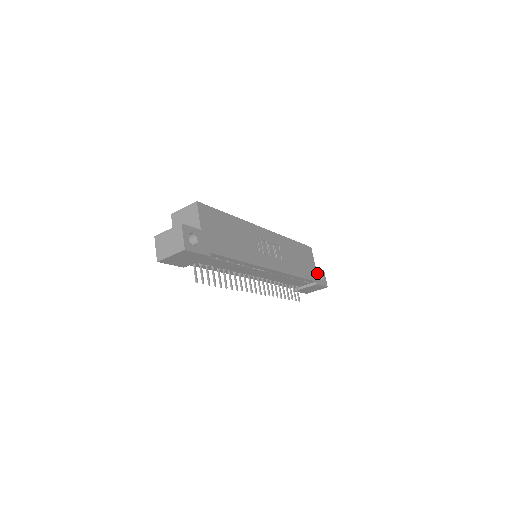
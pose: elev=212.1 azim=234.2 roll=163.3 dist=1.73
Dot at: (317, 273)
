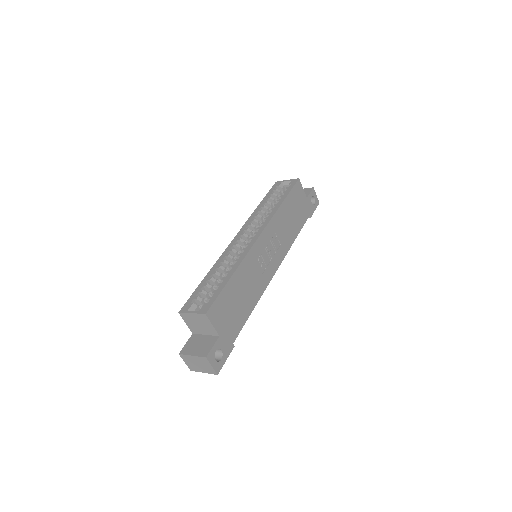
Dot at: (309, 203)
